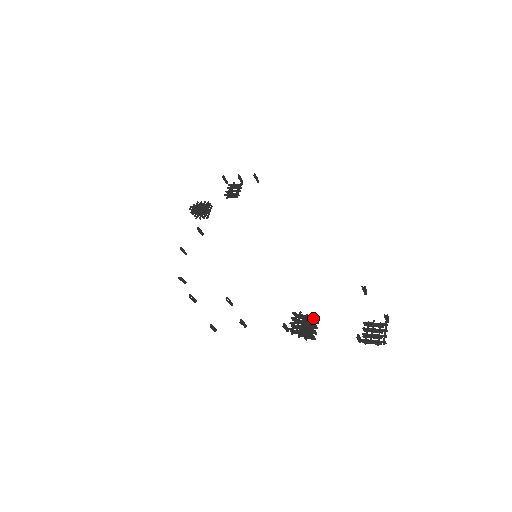
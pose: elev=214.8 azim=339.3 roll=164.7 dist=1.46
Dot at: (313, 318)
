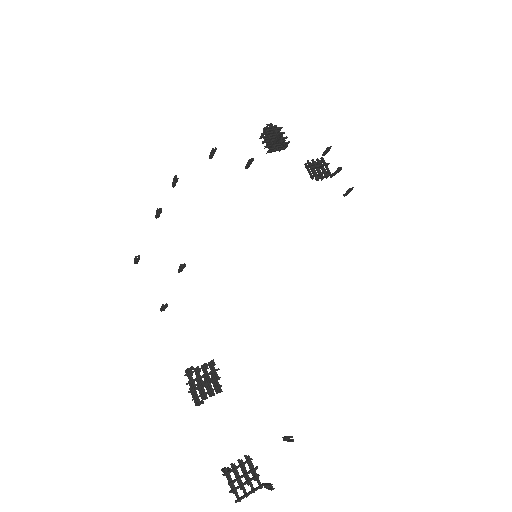
Dot at: (220, 387)
